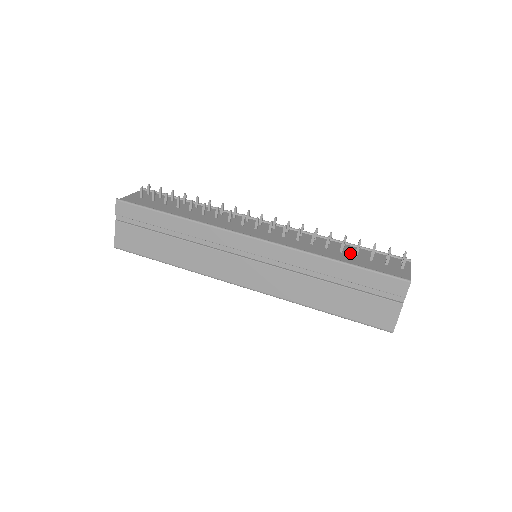
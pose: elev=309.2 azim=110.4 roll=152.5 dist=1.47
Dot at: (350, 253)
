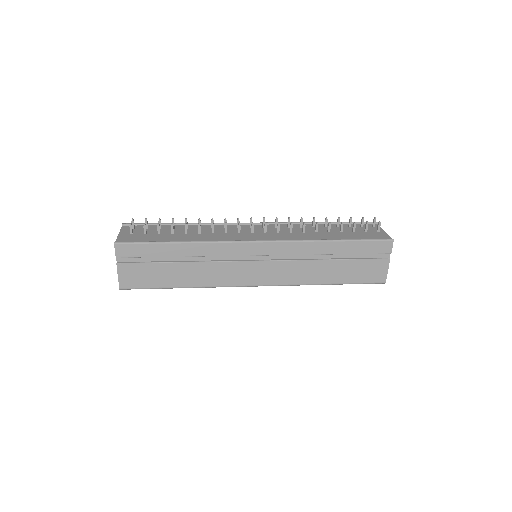
Dot at: (335, 231)
